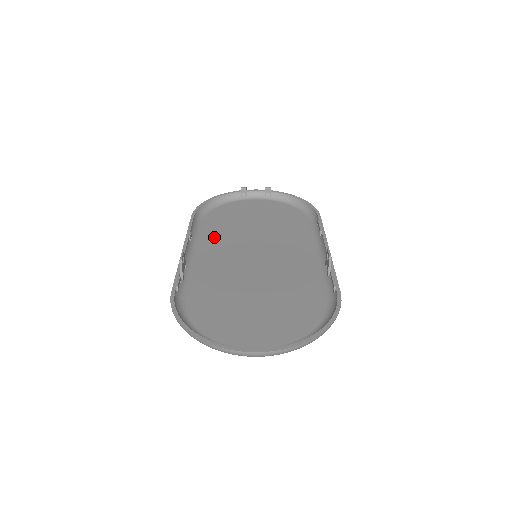
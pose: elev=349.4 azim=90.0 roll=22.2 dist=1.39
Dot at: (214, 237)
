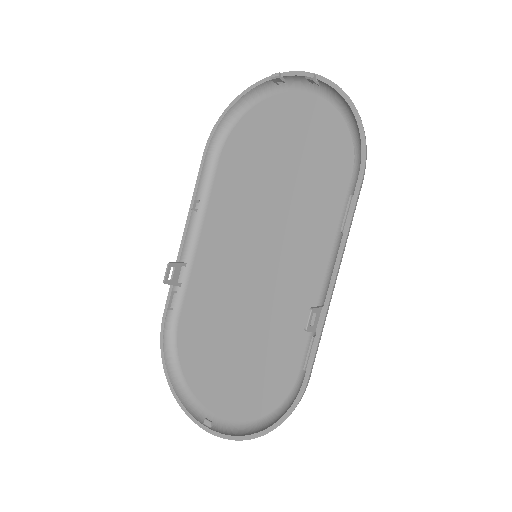
Dot at: (224, 200)
